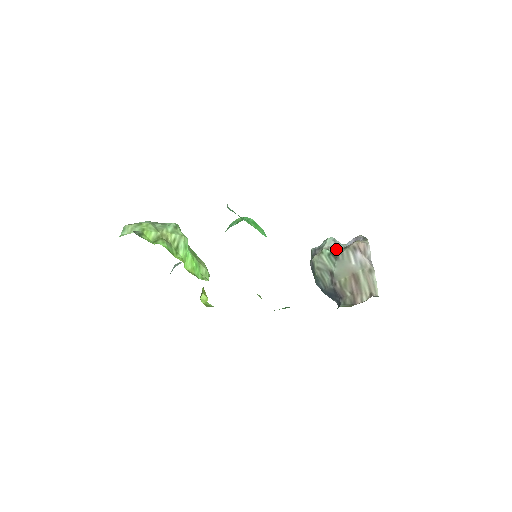
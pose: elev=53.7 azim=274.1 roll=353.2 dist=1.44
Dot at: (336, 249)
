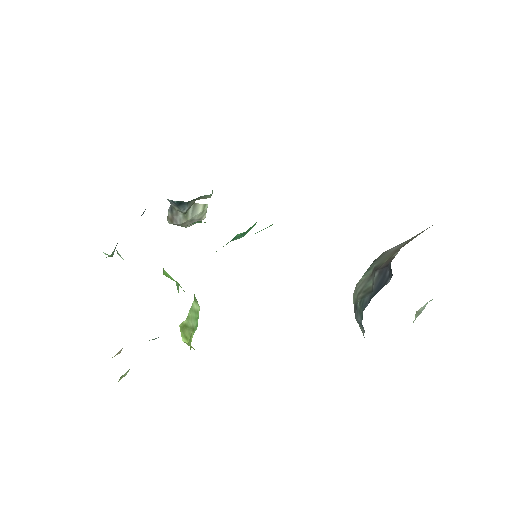
Dot at: occluded
